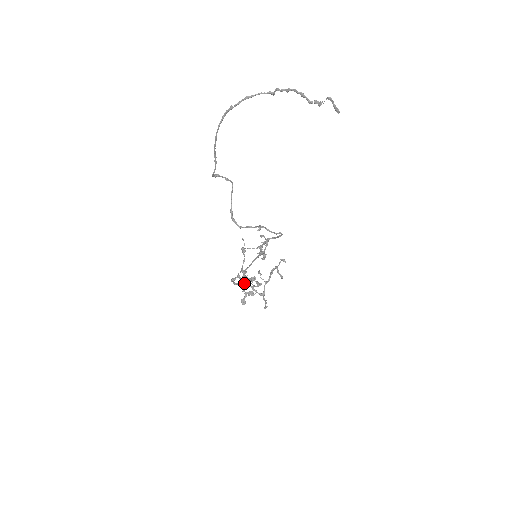
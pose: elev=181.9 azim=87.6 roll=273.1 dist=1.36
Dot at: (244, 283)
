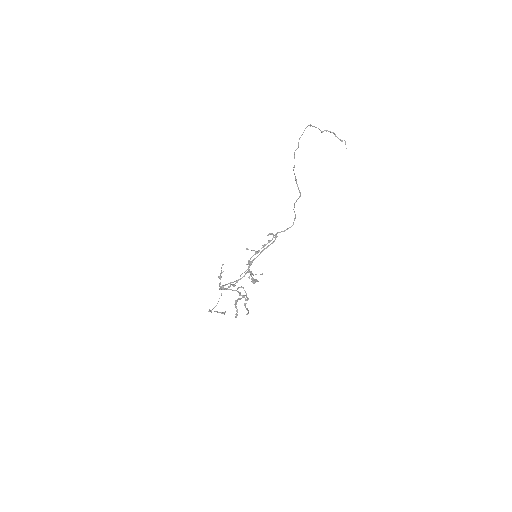
Dot at: (251, 271)
